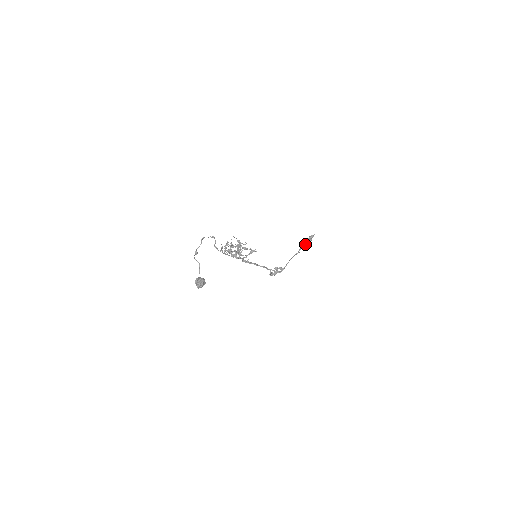
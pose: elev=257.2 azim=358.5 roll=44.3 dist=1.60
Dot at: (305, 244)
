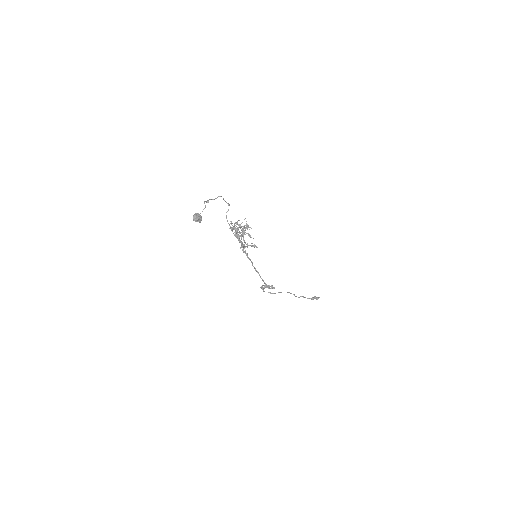
Dot at: occluded
